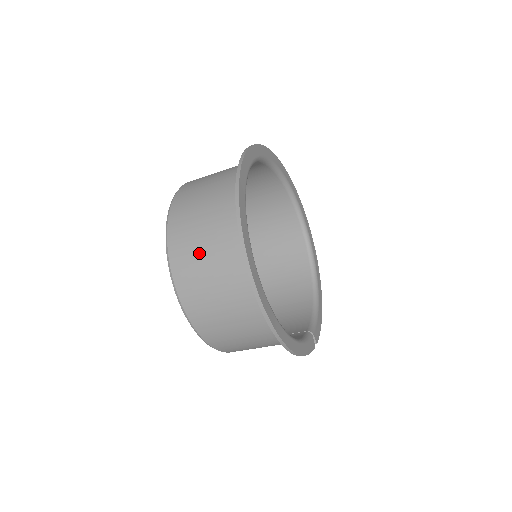
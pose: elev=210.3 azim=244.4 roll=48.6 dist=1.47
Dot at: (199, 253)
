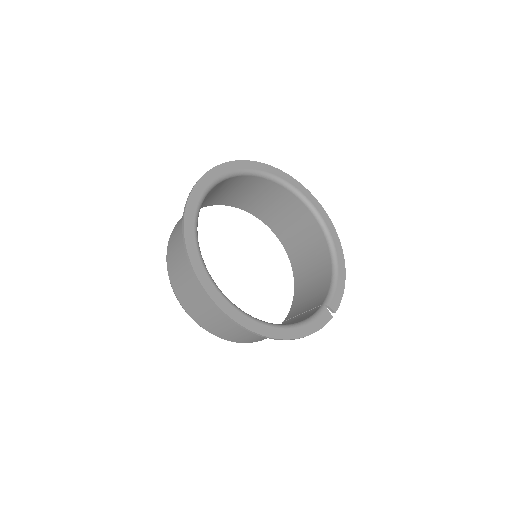
Dot at: (187, 288)
